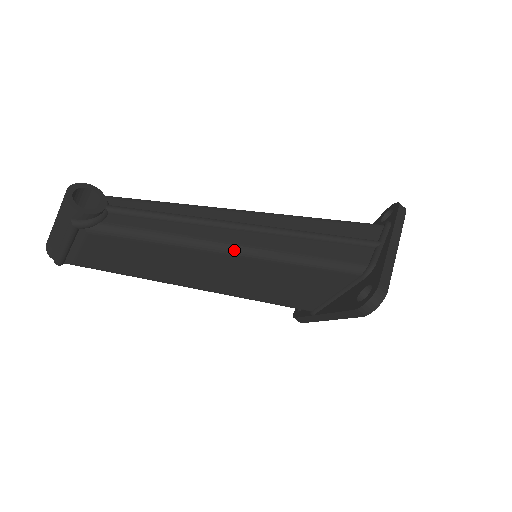
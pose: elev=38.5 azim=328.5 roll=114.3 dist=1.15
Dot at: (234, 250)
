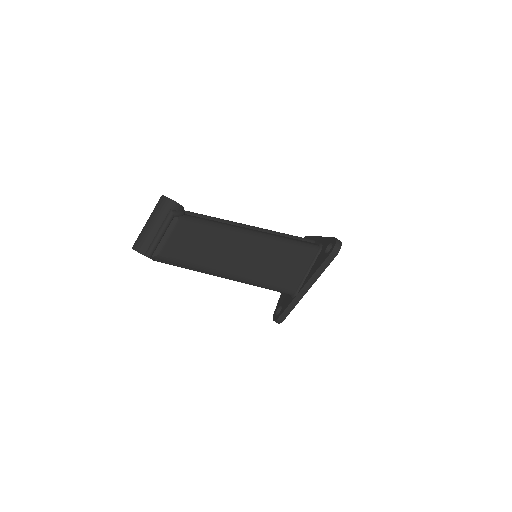
Dot at: (256, 233)
